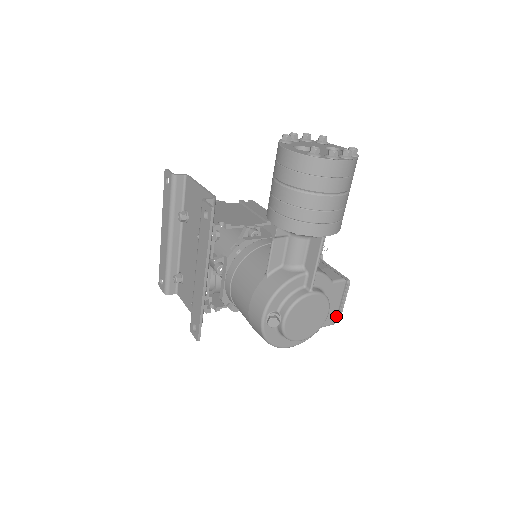
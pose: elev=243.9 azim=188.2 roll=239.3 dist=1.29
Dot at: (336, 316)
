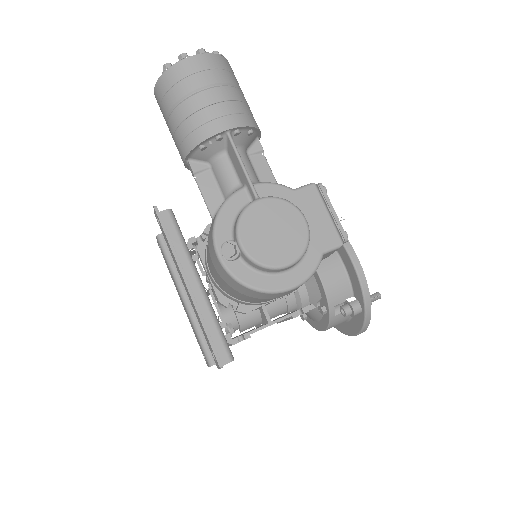
Dot at: (336, 233)
